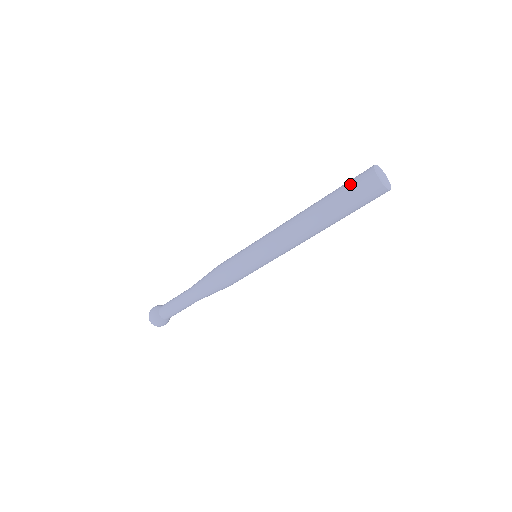
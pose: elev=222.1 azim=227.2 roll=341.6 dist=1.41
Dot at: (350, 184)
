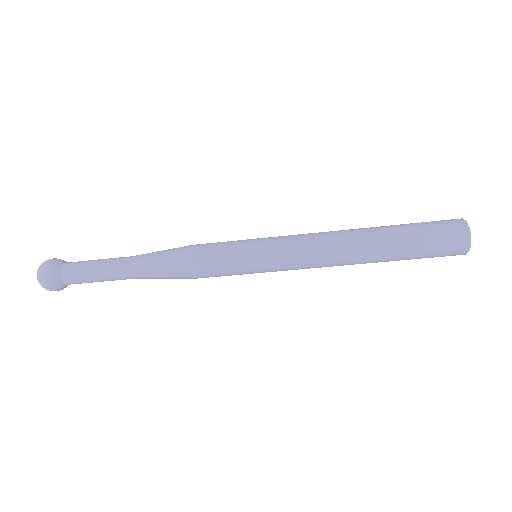
Dot at: (432, 231)
